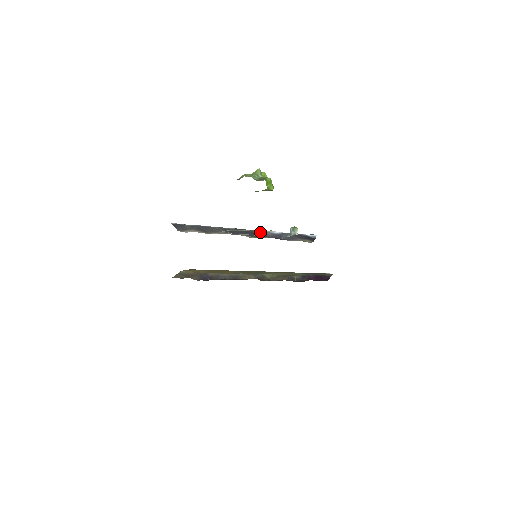
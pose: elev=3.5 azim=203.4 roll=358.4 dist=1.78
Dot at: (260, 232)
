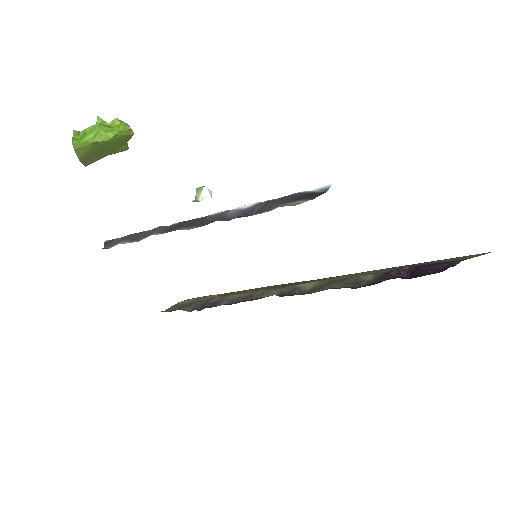
Dot at: (218, 215)
